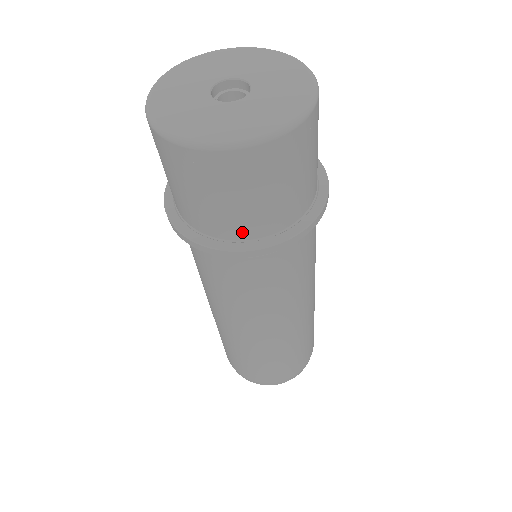
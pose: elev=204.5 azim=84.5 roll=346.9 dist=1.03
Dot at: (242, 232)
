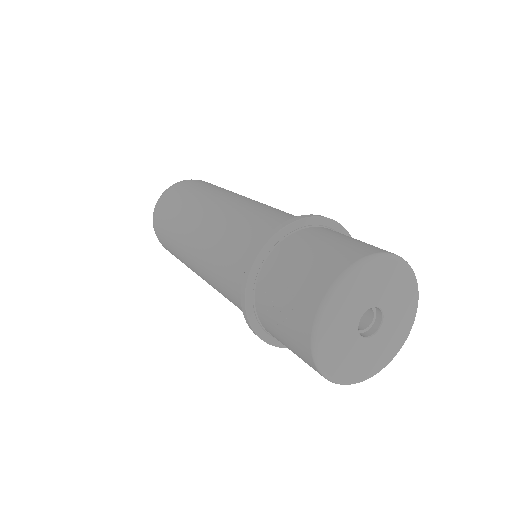
Dot at: occluded
